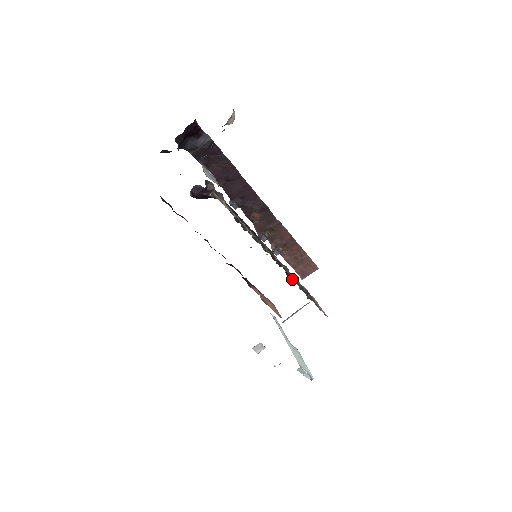
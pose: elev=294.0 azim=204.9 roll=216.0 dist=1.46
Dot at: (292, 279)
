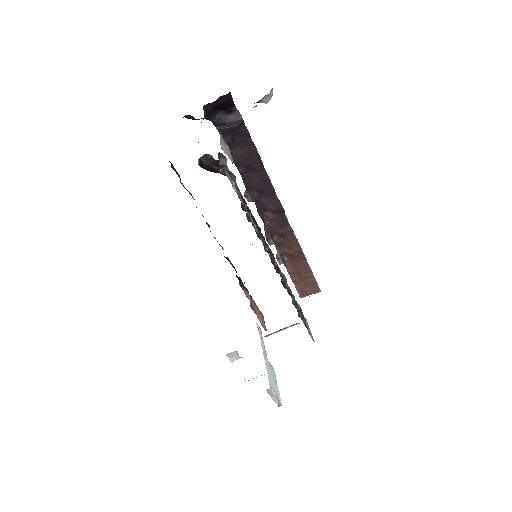
Dot at: occluded
